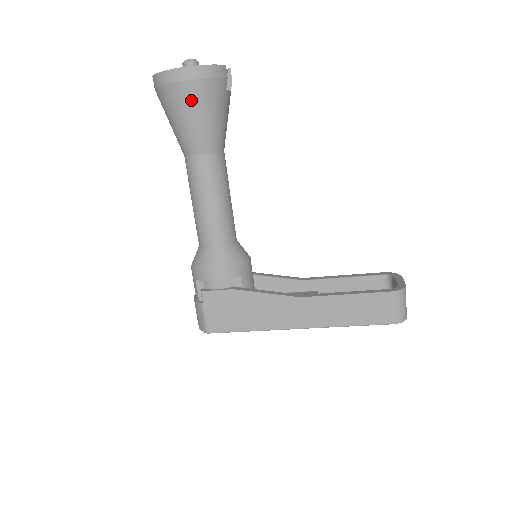
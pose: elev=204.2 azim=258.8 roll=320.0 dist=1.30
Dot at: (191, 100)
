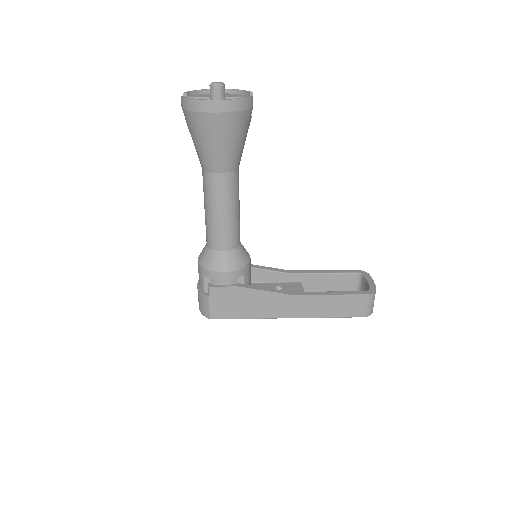
Dot at: (221, 129)
